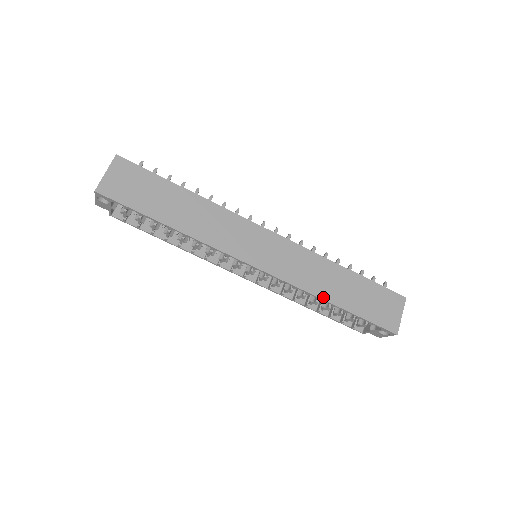
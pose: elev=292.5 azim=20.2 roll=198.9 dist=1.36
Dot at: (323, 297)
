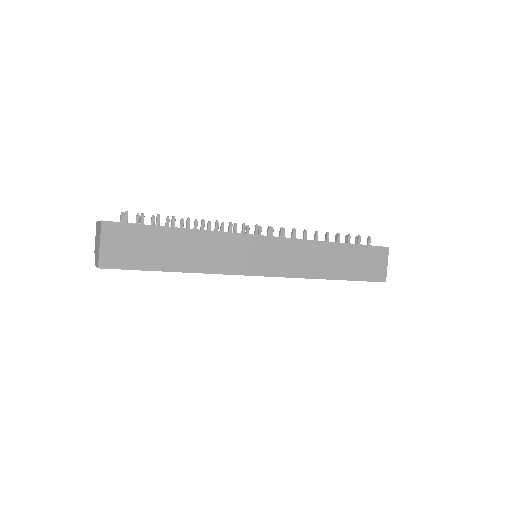
Dot at: (323, 277)
